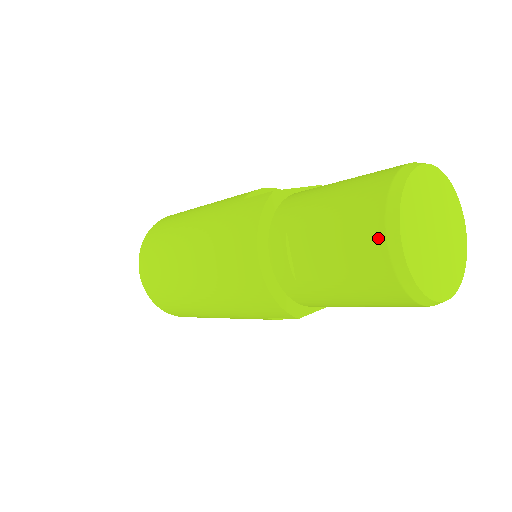
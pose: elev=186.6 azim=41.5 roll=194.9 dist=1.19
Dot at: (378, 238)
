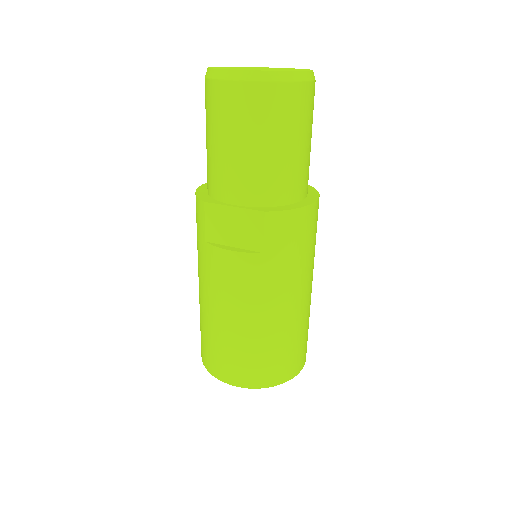
Dot at: occluded
